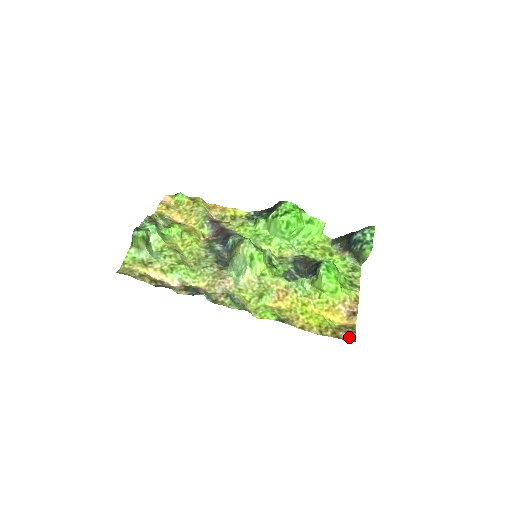
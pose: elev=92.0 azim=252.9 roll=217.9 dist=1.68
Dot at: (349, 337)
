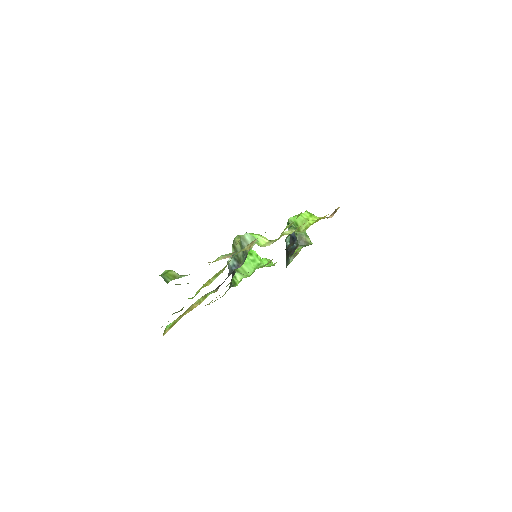
Dot at: occluded
